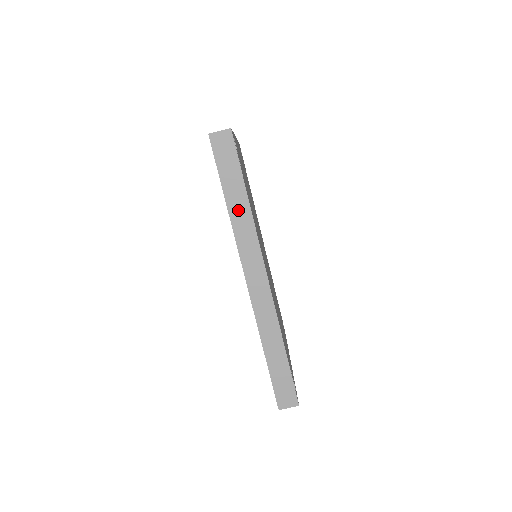
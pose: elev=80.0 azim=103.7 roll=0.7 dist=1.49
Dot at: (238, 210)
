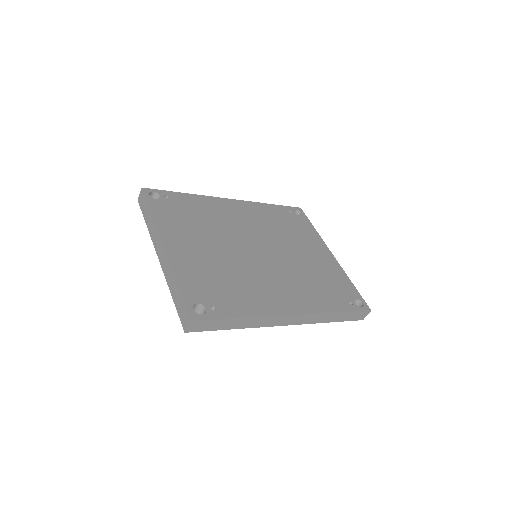
Dot at: (245, 324)
